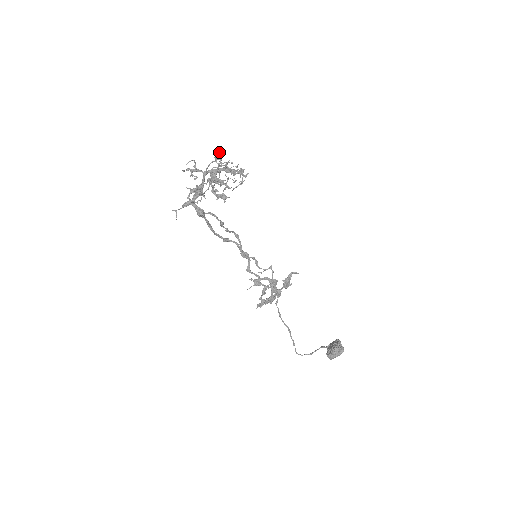
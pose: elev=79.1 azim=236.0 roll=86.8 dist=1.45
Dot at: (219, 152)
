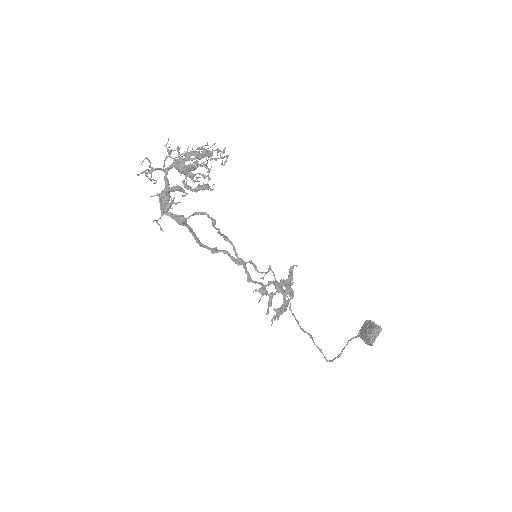
Dot at: (170, 144)
